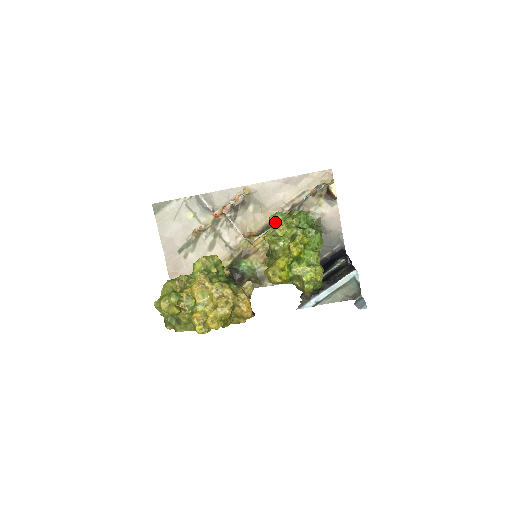
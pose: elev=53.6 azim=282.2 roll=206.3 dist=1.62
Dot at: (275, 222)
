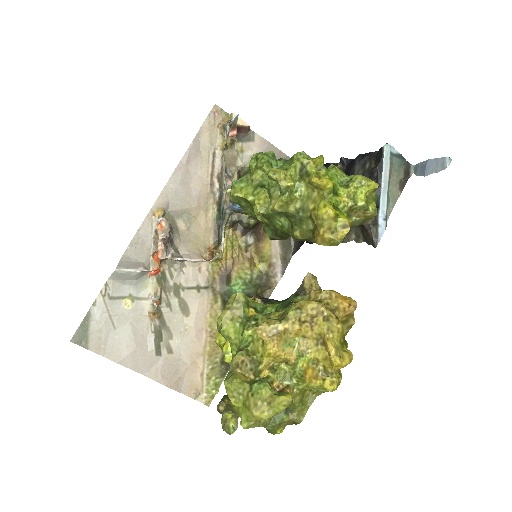
Dot at: (246, 194)
